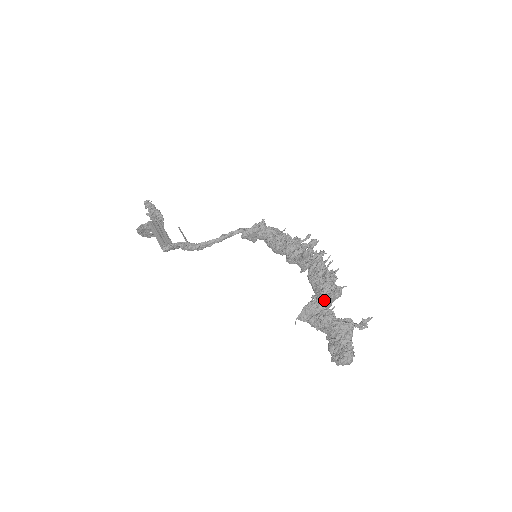
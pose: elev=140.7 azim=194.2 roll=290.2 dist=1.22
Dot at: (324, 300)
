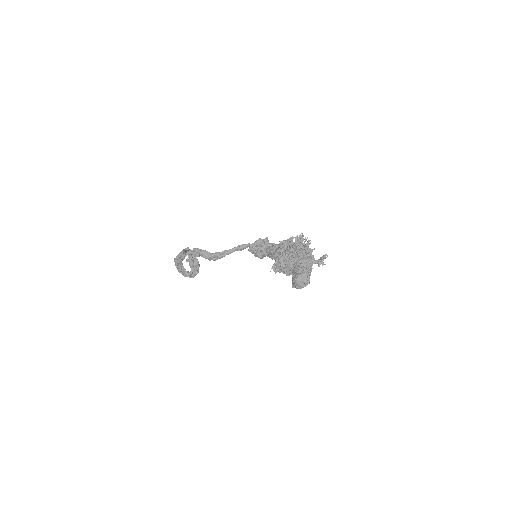
Dot at: (293, 253)
